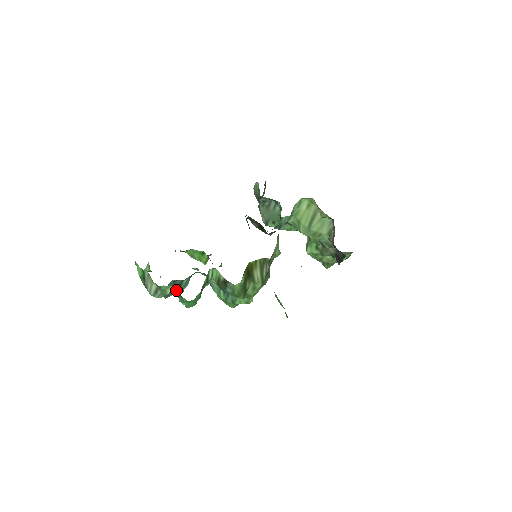
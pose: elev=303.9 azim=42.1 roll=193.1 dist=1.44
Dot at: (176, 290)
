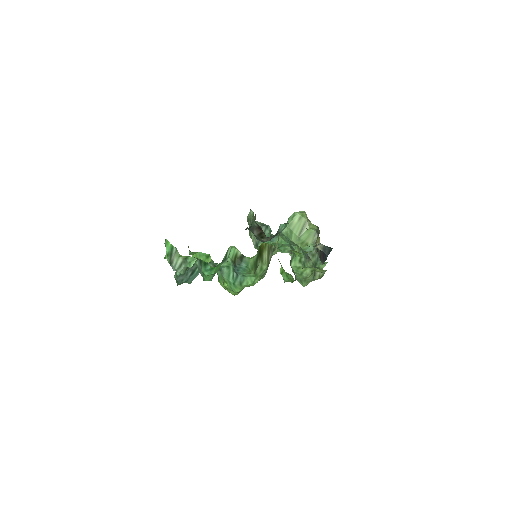
Dot at: (189, 277)
